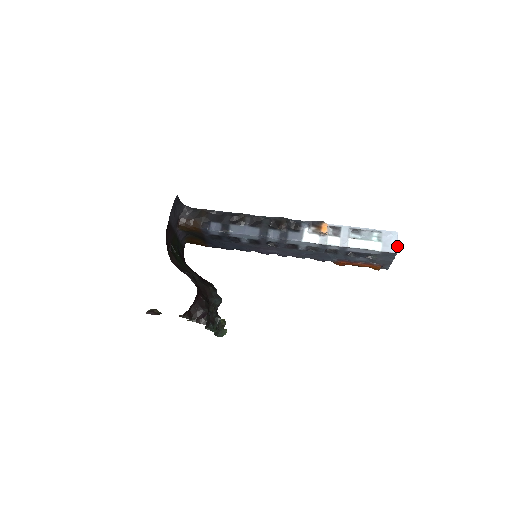
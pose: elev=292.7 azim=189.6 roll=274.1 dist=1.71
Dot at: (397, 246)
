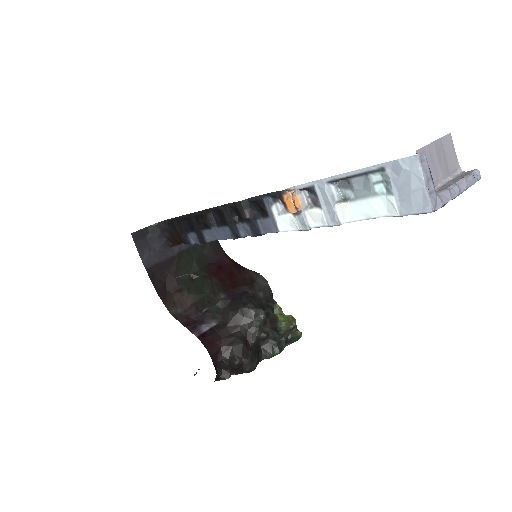
Dot at: (427, 194)
